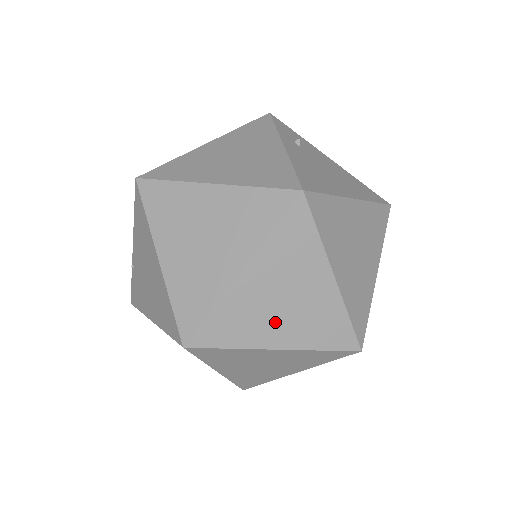
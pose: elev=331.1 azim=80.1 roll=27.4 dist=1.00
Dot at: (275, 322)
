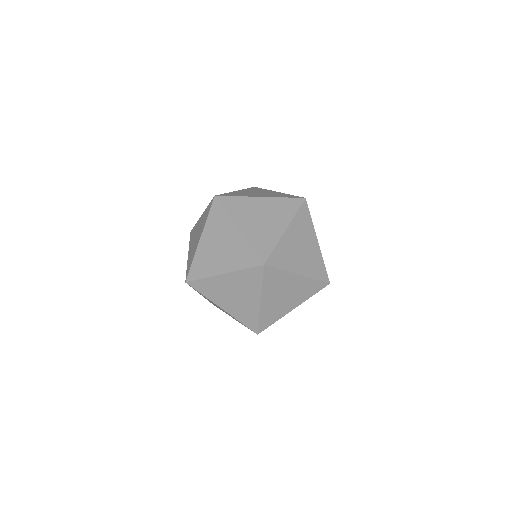
Dot at: (298, 259)
